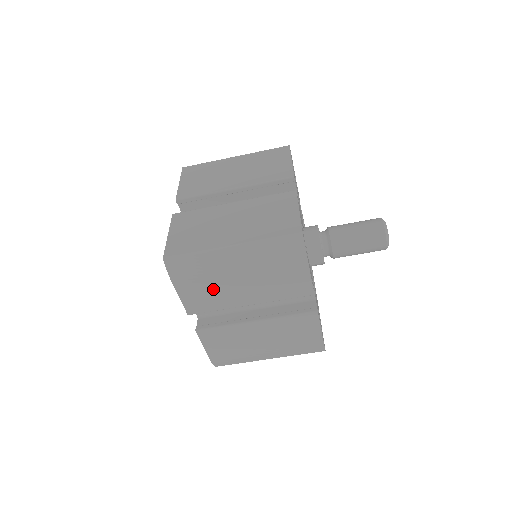
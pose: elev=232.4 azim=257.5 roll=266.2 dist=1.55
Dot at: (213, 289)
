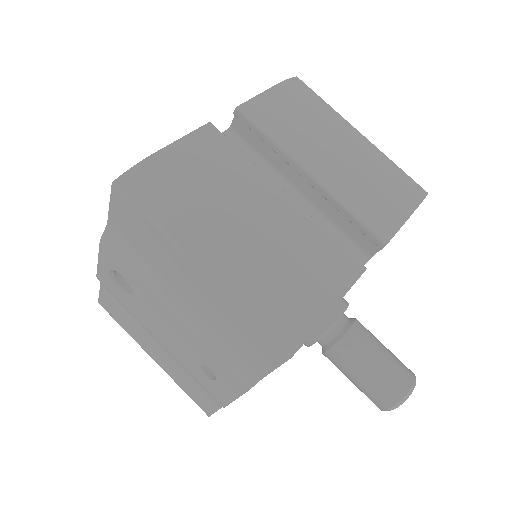
Dot at: (302, 125)
